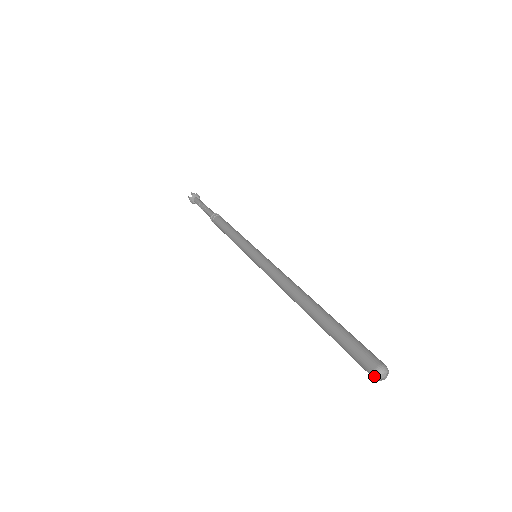
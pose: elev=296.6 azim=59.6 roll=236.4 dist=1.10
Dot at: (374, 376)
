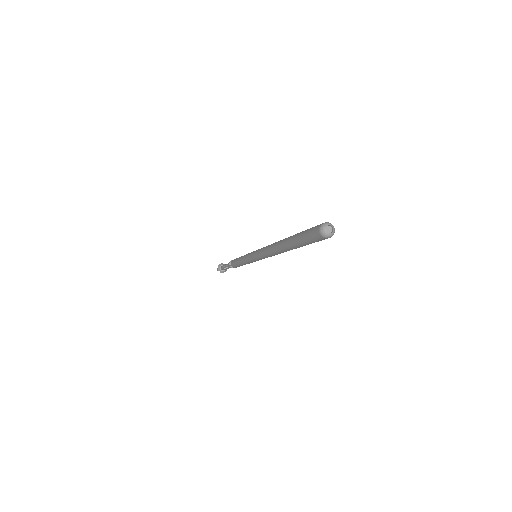
Dot at: (322, 234)
